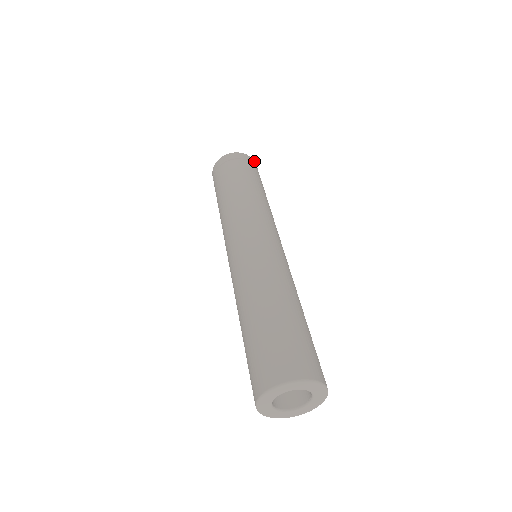
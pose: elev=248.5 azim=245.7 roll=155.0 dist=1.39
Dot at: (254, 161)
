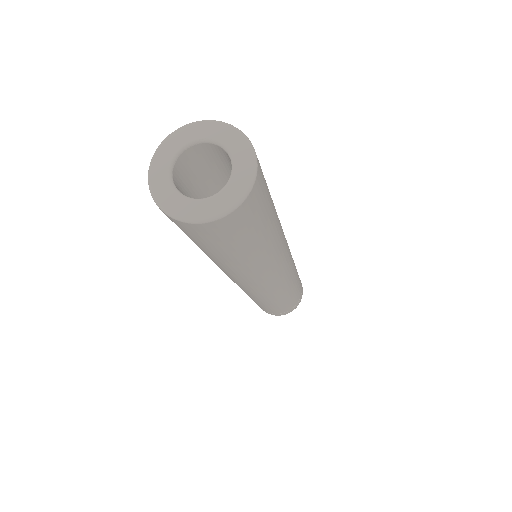
Dot at: occluded
